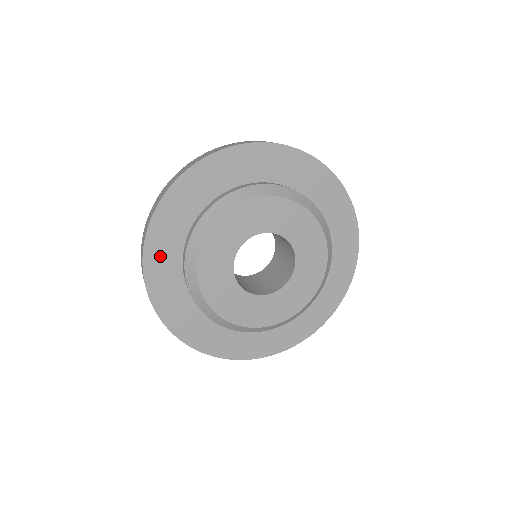
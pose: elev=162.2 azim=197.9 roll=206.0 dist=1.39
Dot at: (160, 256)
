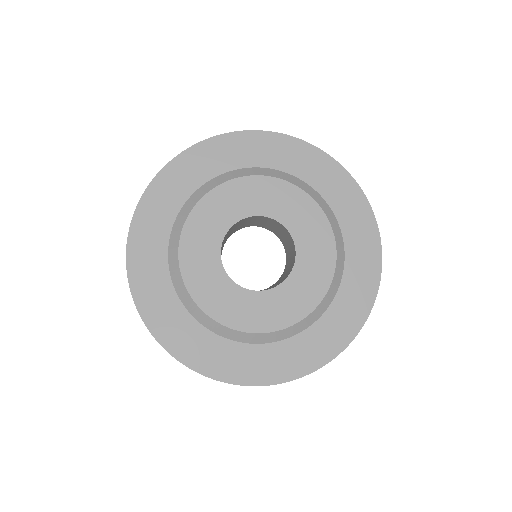
Dot at: (145, 254)
